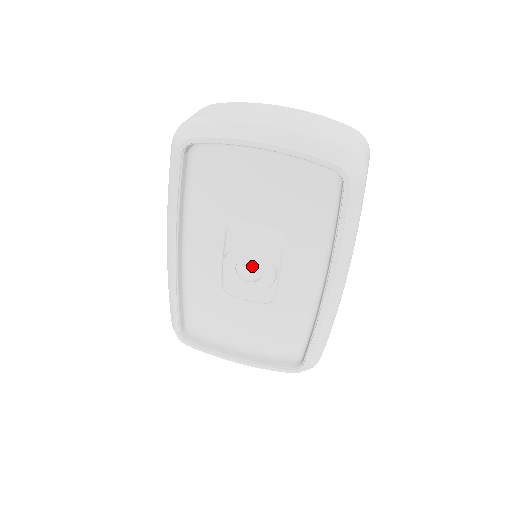
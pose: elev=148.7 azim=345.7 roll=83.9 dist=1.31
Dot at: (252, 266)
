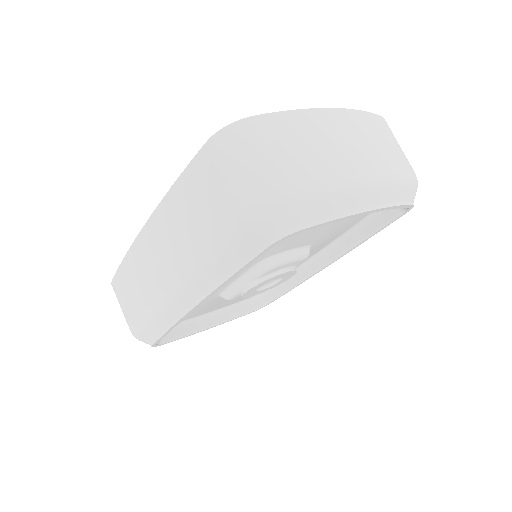
Dot at: occluded
